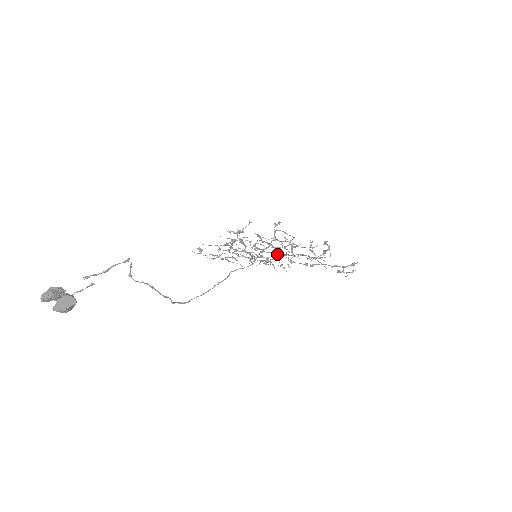
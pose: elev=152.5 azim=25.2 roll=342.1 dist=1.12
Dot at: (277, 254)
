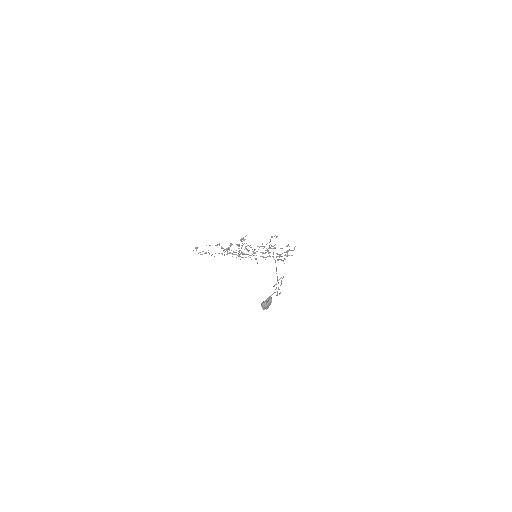
Dot at: (252, 251)
